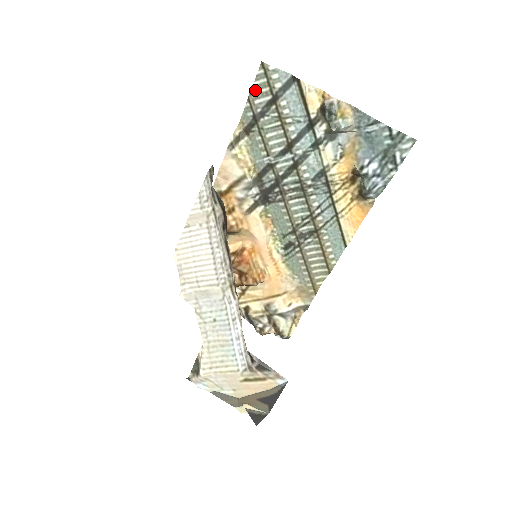
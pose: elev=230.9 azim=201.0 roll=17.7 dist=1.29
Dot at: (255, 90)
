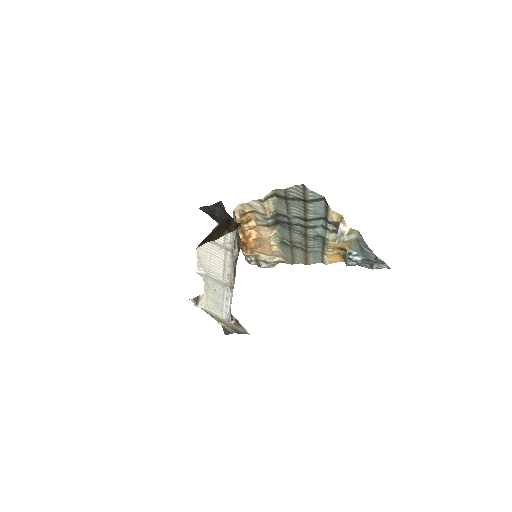
Dot at: (292, 189)
